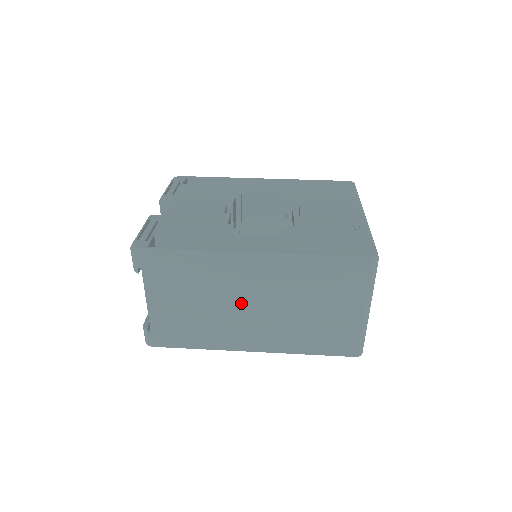
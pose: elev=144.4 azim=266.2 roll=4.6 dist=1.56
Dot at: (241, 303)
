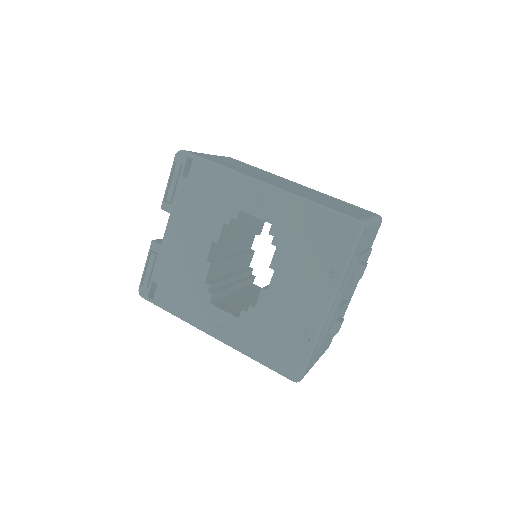
Dot at: occluded
